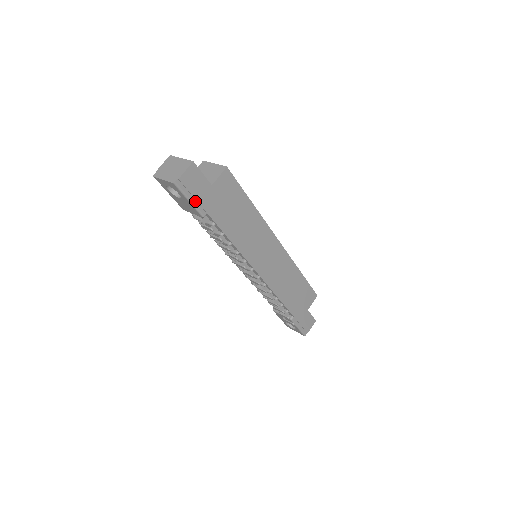
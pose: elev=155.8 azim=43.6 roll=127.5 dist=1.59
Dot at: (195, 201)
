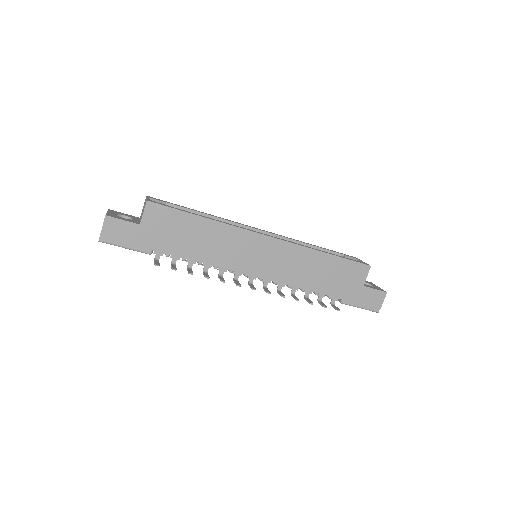
Dot at: (131, 245)
